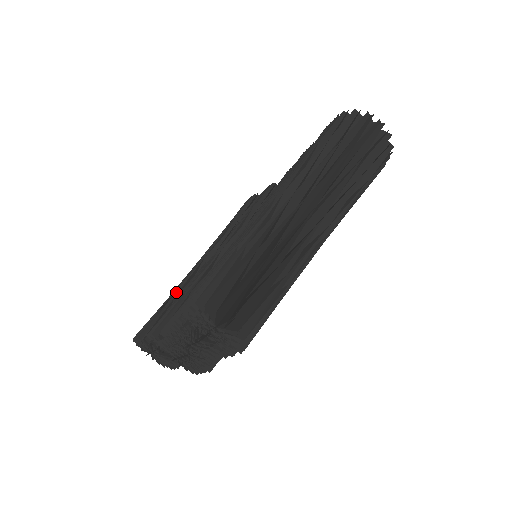
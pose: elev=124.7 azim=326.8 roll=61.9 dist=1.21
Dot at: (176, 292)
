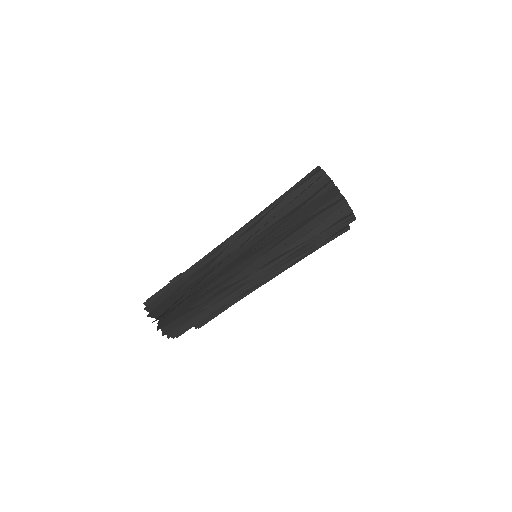
Dot at: (179, 274)
